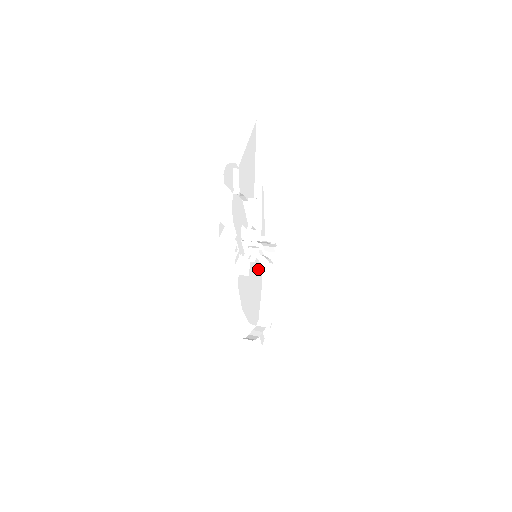
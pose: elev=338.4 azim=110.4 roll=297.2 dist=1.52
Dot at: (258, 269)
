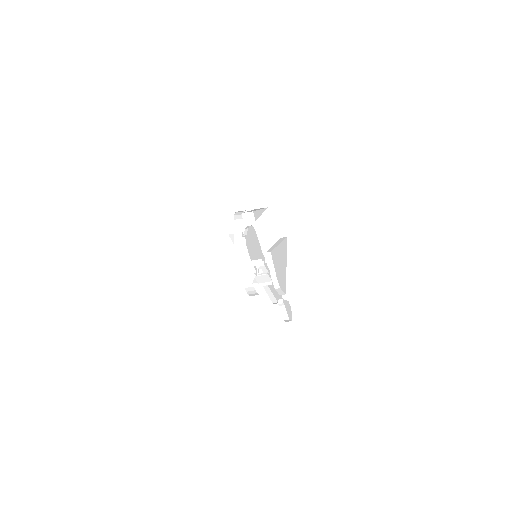
Dot at: occluded
